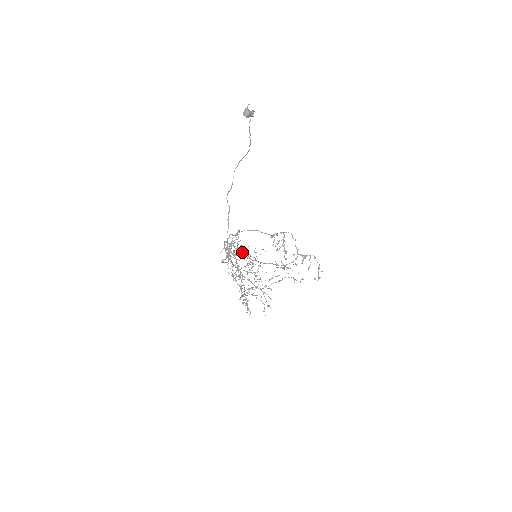
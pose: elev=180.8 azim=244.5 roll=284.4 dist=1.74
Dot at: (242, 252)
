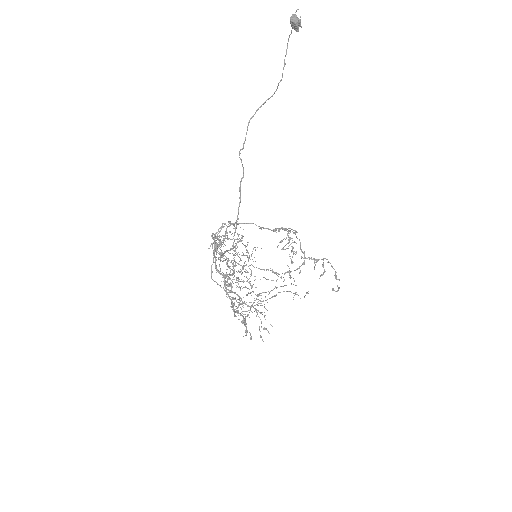
Dot at: (245, 246)
